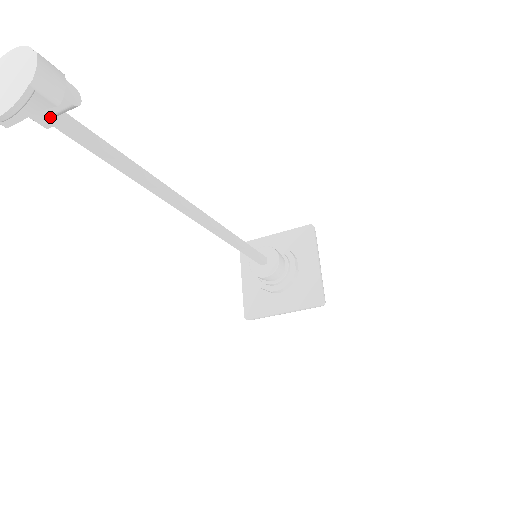
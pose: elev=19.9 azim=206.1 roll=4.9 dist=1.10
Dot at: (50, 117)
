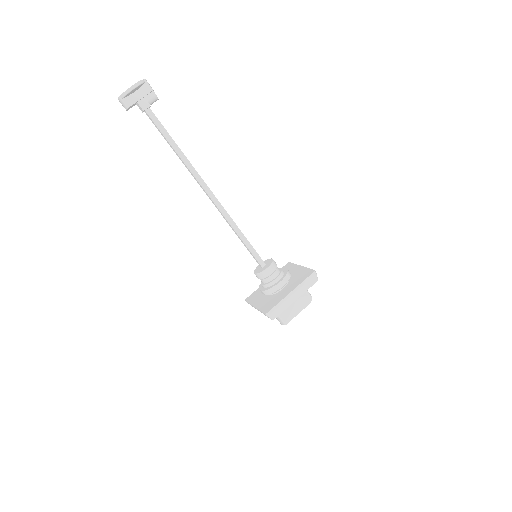
Dot at: (146, 103)
